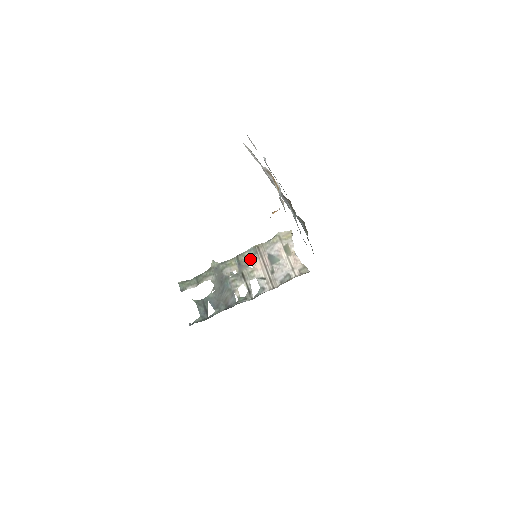
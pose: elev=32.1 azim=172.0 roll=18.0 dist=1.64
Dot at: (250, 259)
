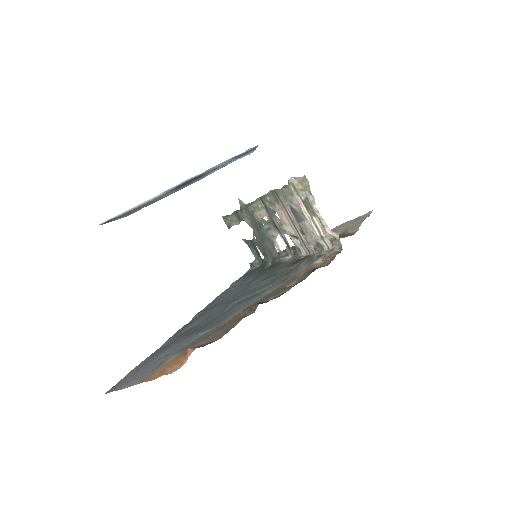
Dot at: (273, 207)
